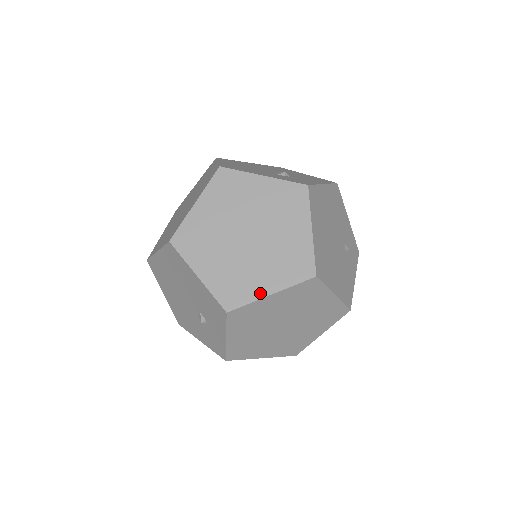
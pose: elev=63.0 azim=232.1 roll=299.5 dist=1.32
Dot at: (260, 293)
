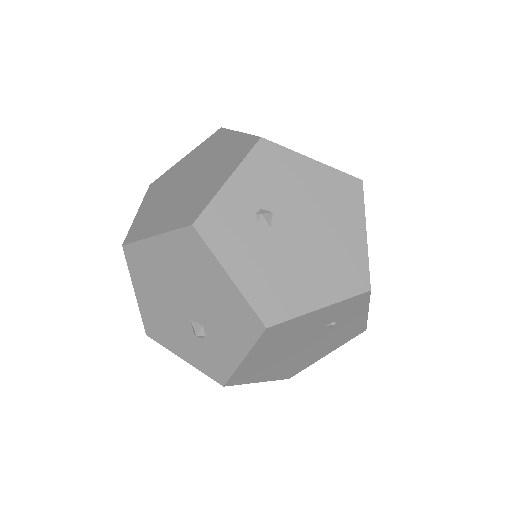
Dot at: occluded
